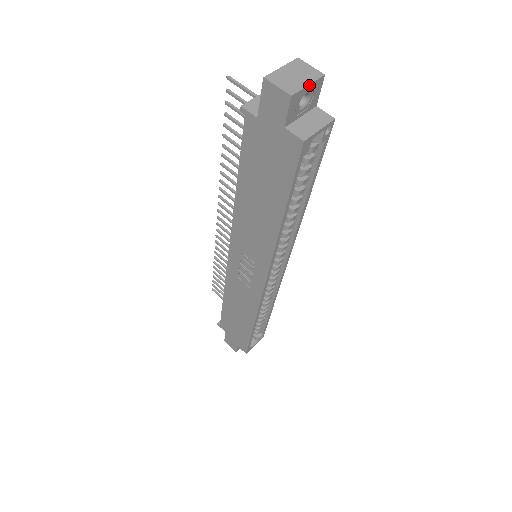
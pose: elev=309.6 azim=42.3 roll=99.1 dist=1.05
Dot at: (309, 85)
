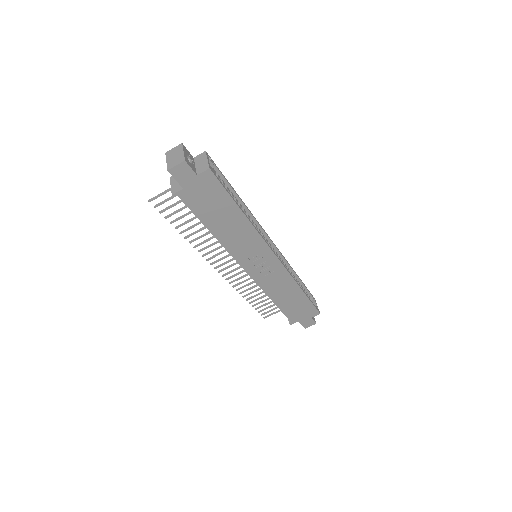
Dot at: (183, 152)
